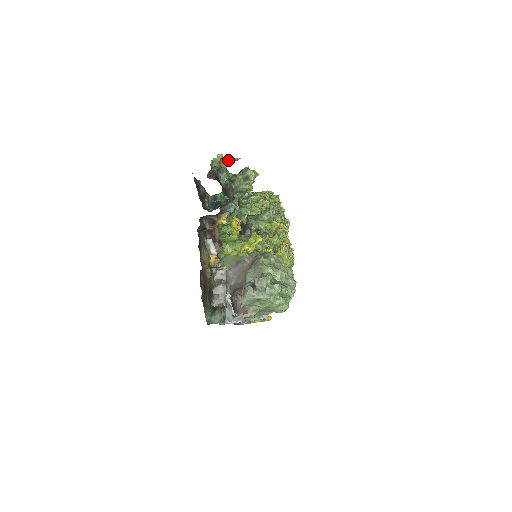
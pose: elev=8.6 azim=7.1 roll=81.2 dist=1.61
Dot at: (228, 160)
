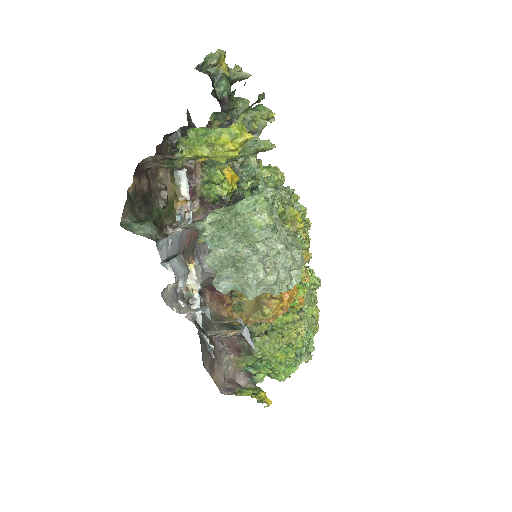
Dot at: (233, 72)
